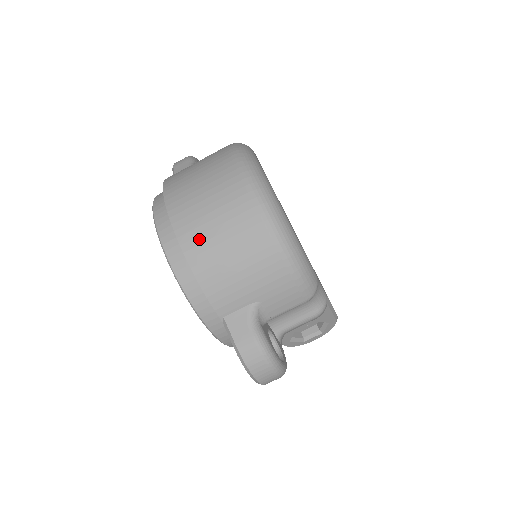
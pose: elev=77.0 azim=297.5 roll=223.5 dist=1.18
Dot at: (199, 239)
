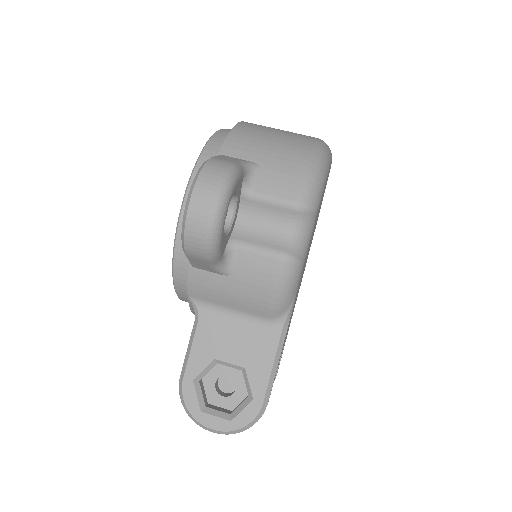
Dot at: (259, 125)
